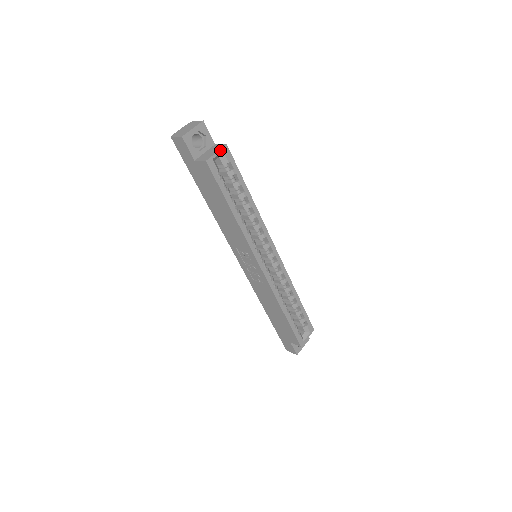
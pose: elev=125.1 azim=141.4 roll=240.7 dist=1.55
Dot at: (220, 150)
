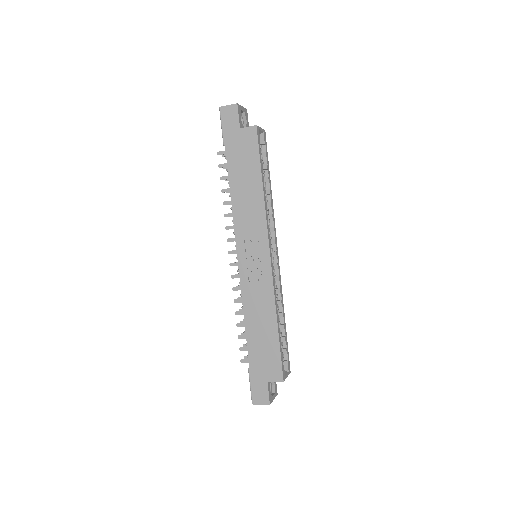
Dot at: (262, 129)
